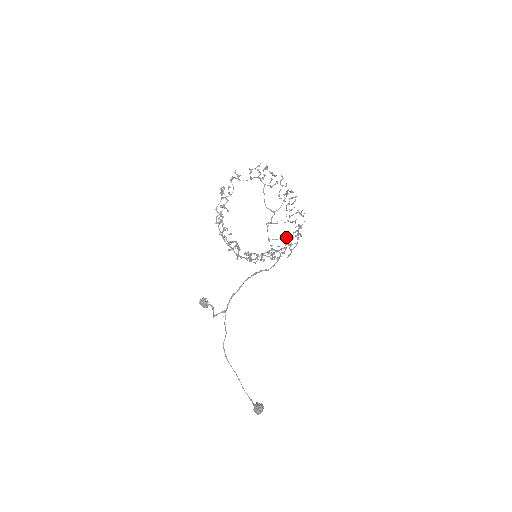
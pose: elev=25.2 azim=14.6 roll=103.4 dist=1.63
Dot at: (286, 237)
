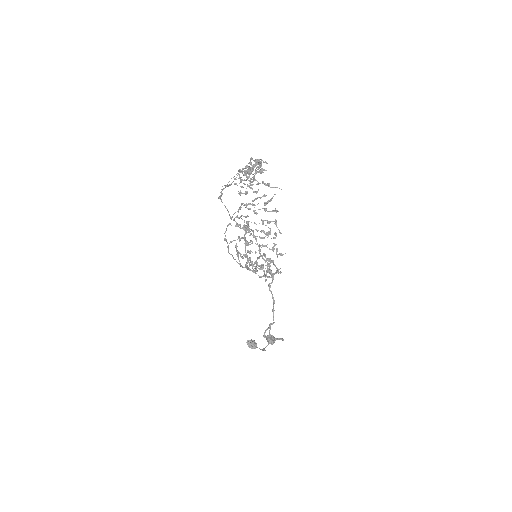
Dot at: (249, 209)
